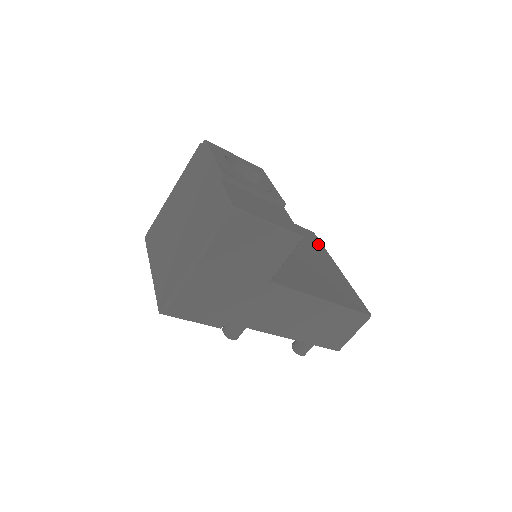
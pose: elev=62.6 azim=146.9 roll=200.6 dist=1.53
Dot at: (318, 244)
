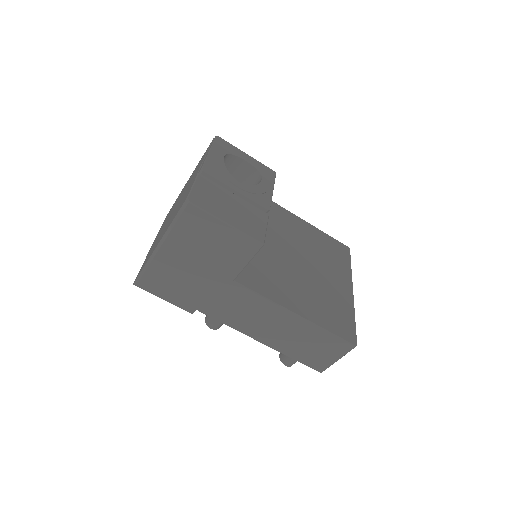
Dot at: (344, 260)
